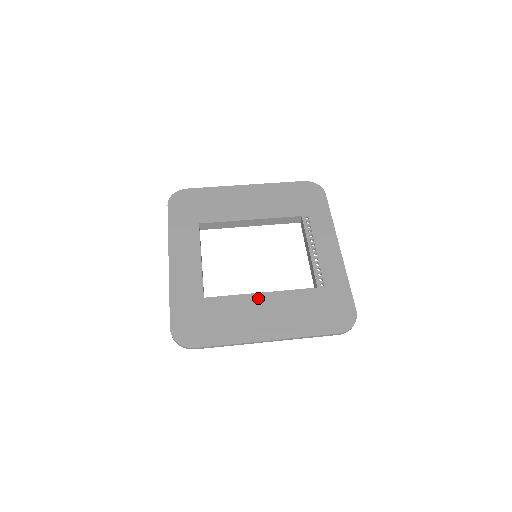
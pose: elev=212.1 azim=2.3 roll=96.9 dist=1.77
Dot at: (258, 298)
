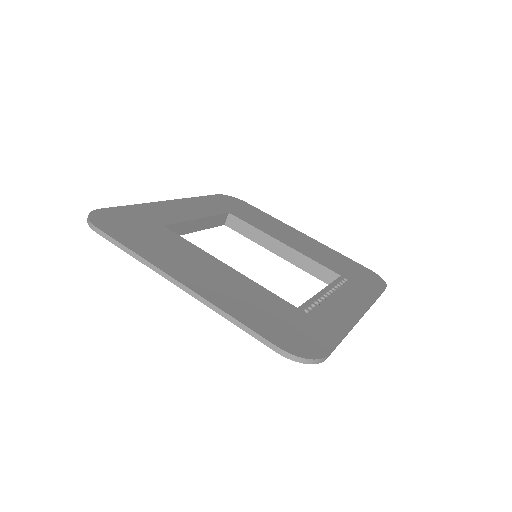
Dot at: (217, 263)
